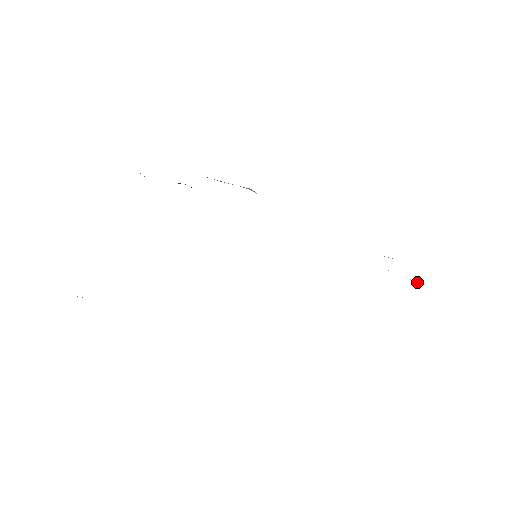
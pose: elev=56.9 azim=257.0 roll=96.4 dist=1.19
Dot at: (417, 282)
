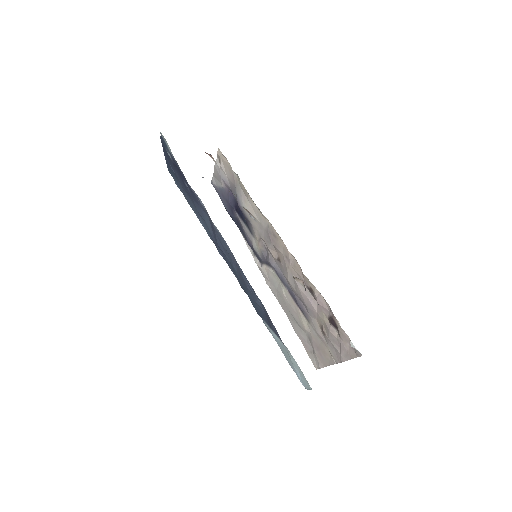
Dot at: (353, 345)
